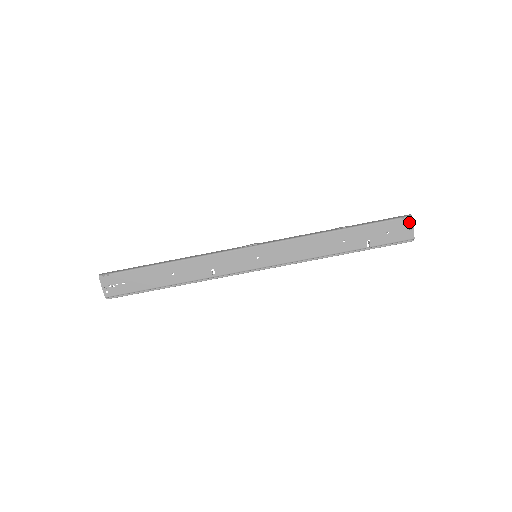
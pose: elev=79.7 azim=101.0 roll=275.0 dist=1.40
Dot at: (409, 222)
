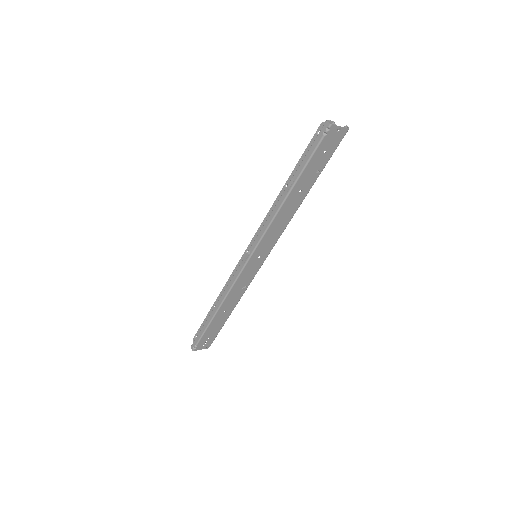
Dot at: (333, 129)
